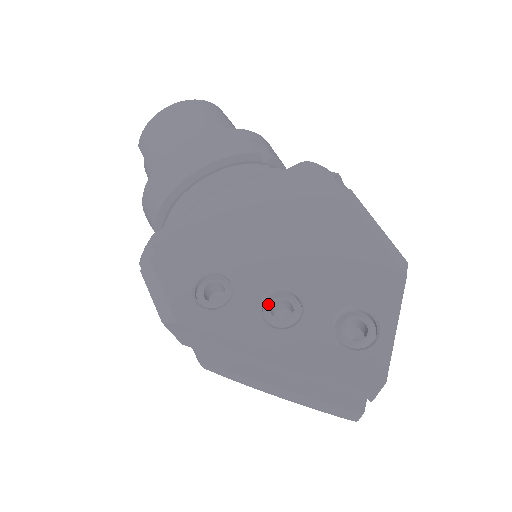
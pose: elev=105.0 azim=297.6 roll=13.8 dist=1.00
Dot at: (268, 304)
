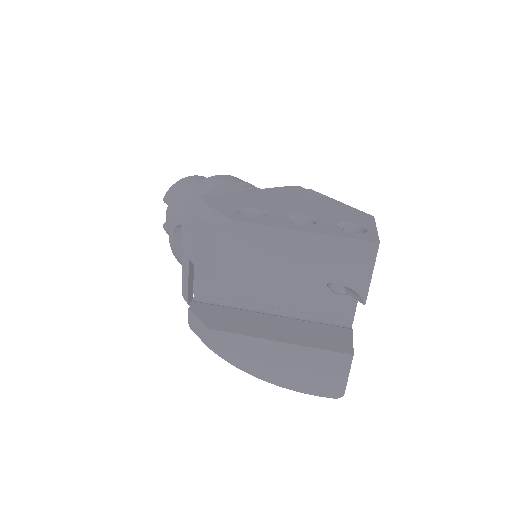
Dot at: occluded
